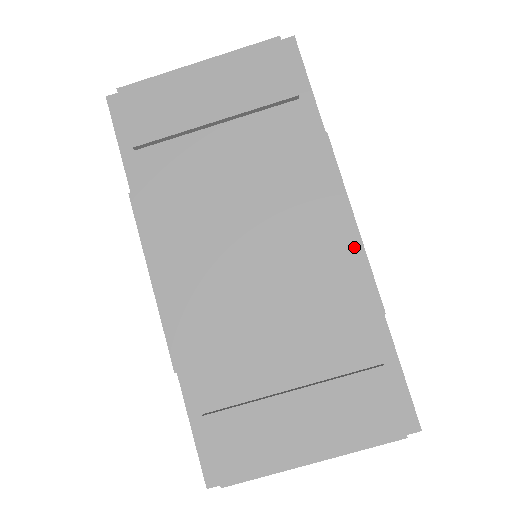
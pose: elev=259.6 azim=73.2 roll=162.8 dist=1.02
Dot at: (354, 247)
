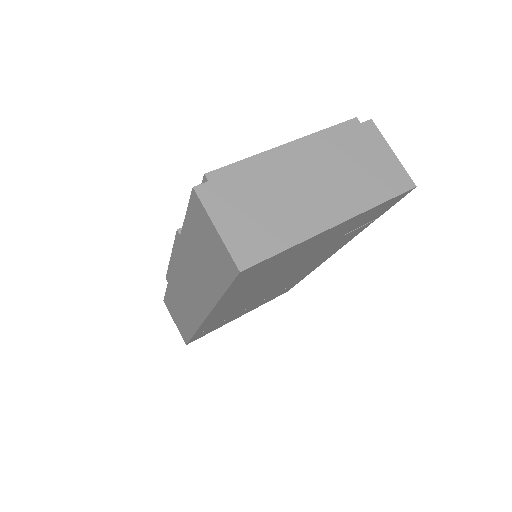
Dot at: occluded
